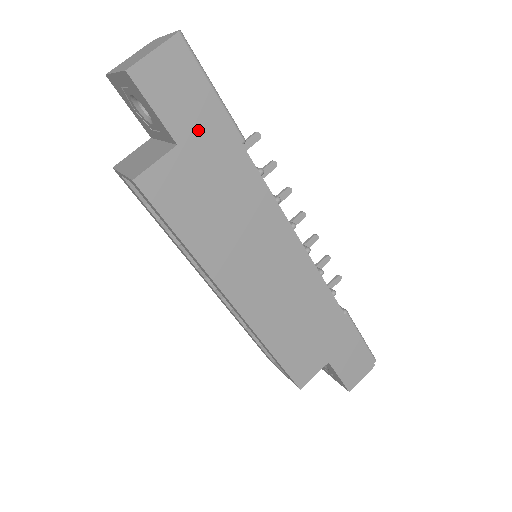
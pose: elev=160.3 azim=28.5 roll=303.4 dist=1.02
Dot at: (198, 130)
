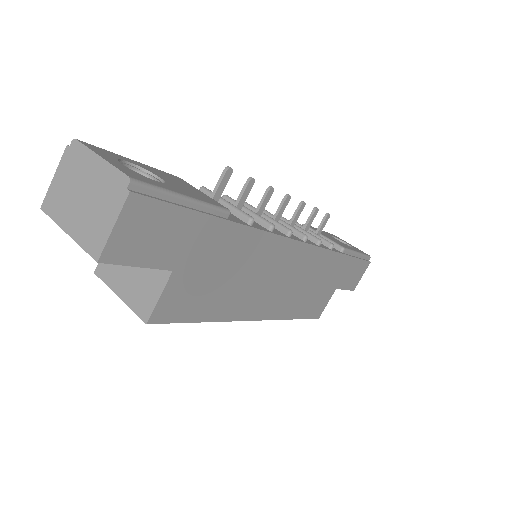
Dot at: (186, 245)
